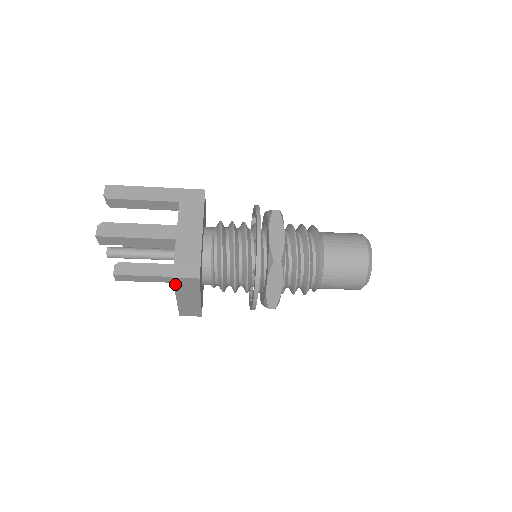
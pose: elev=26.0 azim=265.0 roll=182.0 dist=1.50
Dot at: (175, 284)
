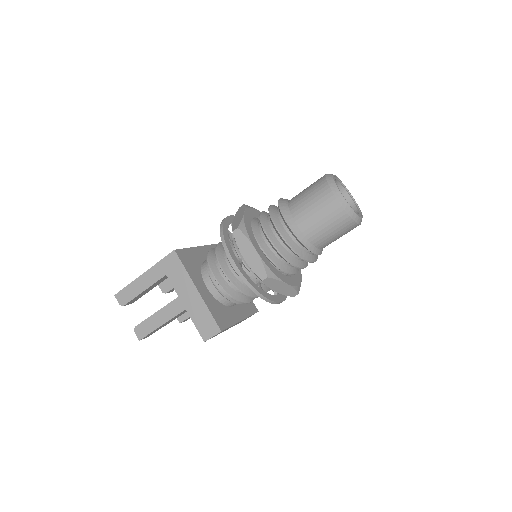
Dot at: occluded
